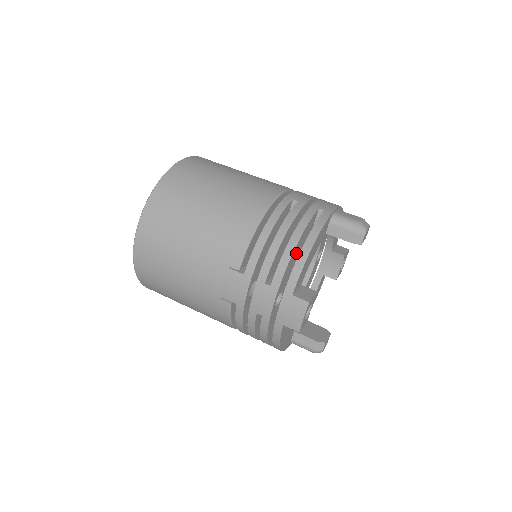
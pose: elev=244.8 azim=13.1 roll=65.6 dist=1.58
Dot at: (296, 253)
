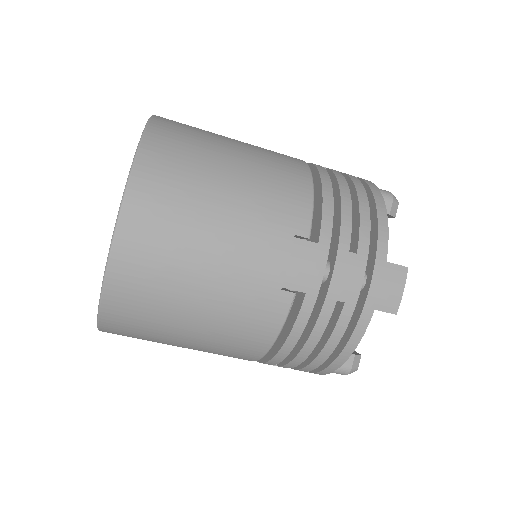
Dot at: occluded
